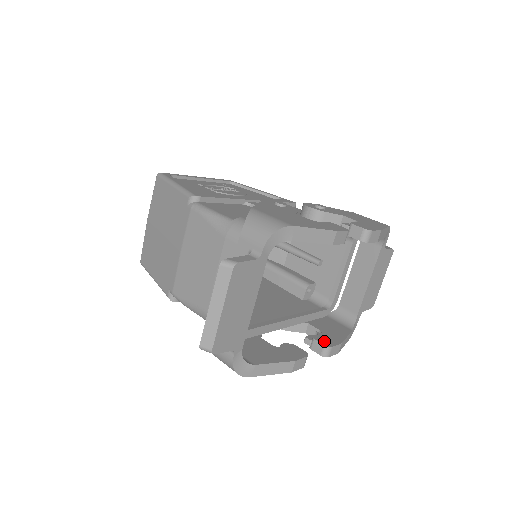
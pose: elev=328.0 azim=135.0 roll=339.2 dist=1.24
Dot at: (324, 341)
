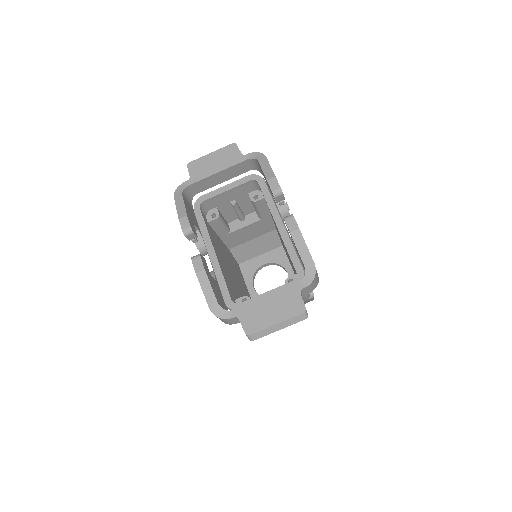
Dot at: (204, 260)
